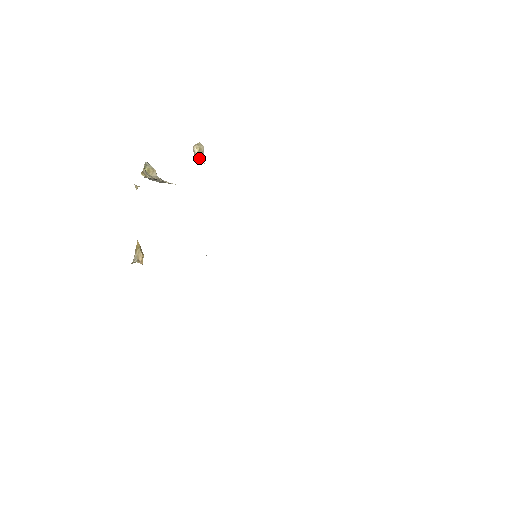
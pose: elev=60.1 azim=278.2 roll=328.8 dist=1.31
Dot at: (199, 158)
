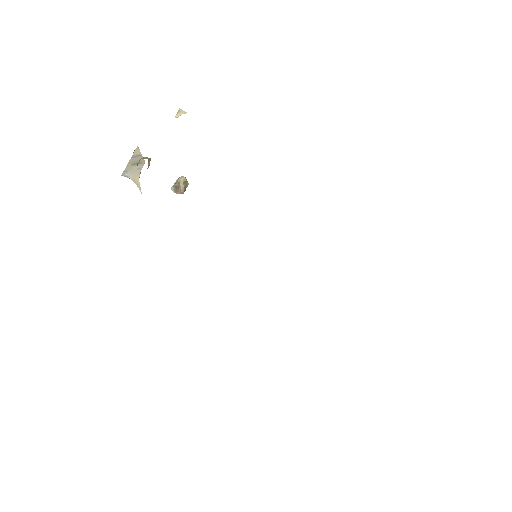
Dot at: (181, 187)
